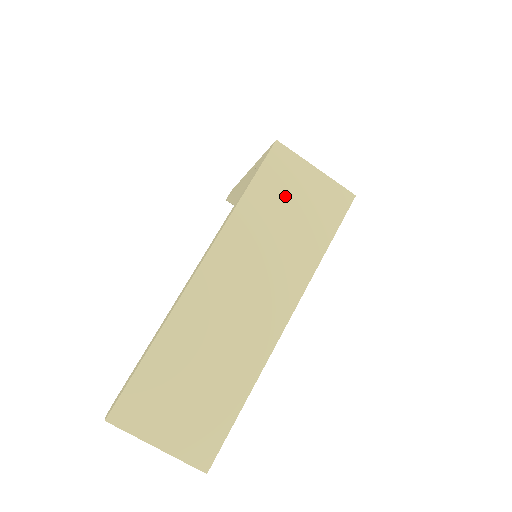
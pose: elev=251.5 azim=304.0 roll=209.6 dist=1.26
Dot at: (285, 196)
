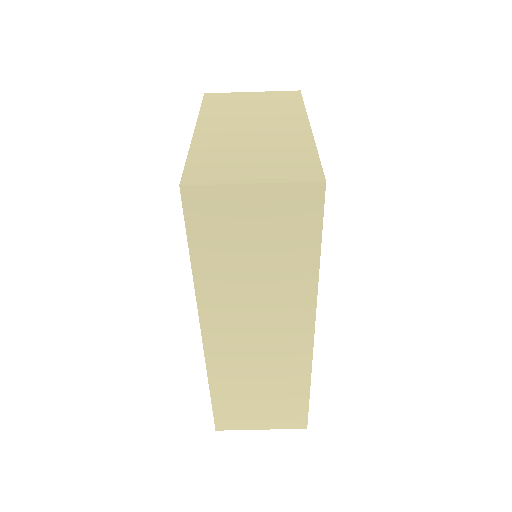
Dot at: (236, 238)
